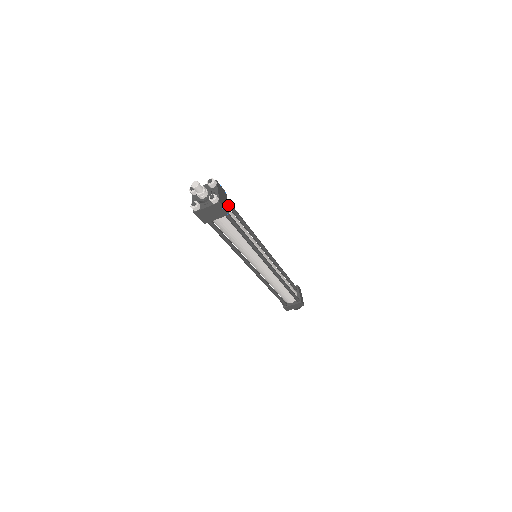
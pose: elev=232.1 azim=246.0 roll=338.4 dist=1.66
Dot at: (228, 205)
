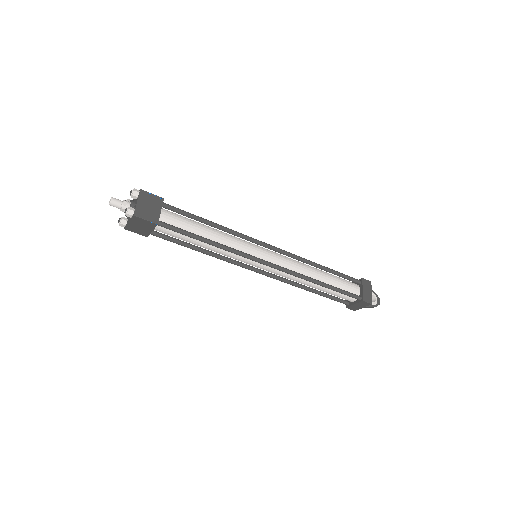
Dot at: (173, 211)
